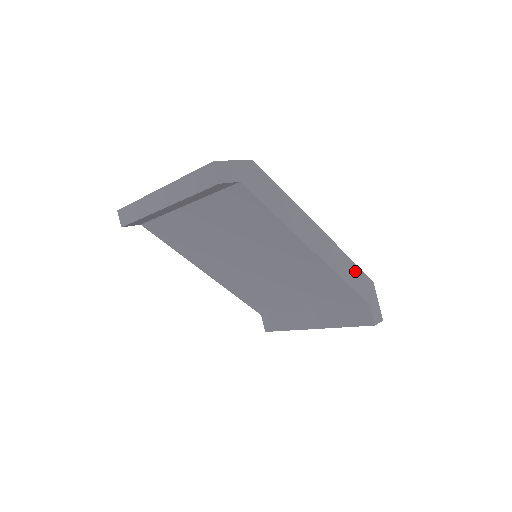
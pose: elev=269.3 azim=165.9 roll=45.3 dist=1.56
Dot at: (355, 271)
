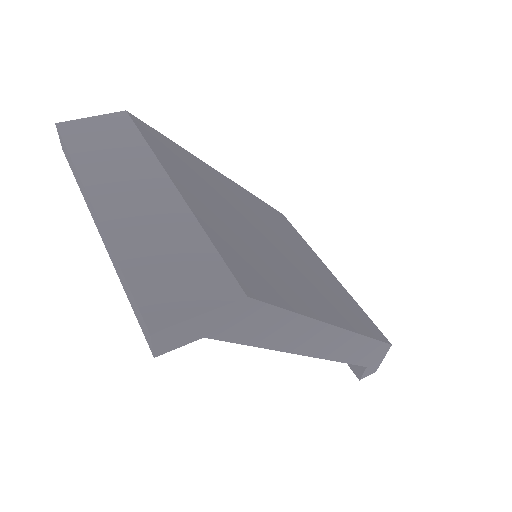
Dot at: (369, 347)
